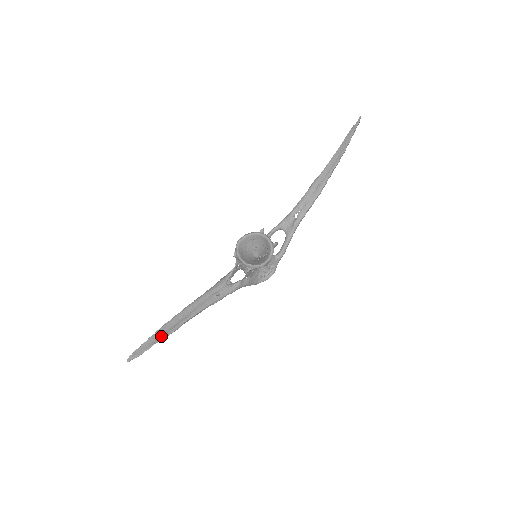
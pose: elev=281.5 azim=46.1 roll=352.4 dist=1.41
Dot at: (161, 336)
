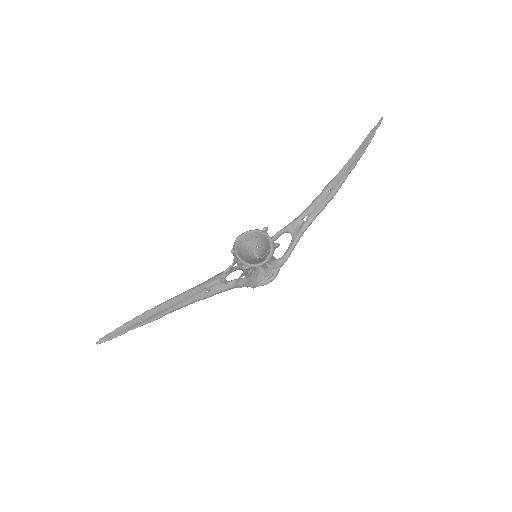
Dot at: (138, 323)
